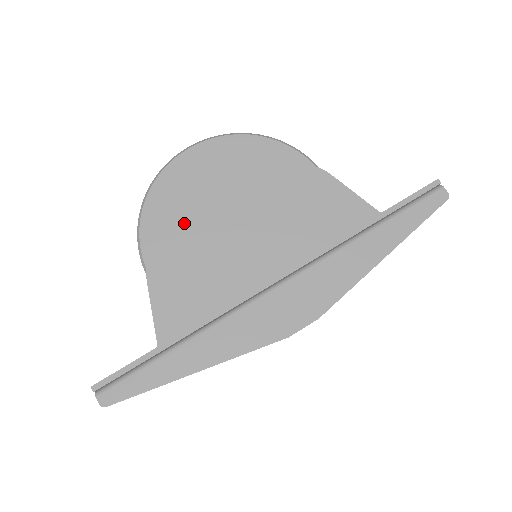
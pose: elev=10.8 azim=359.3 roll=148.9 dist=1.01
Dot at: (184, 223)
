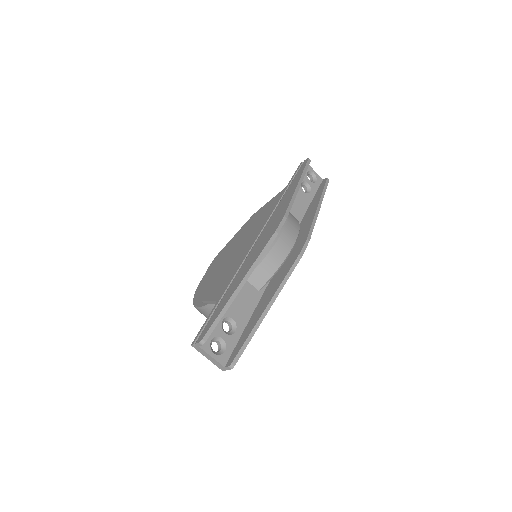
Dot at: (209, 278)
